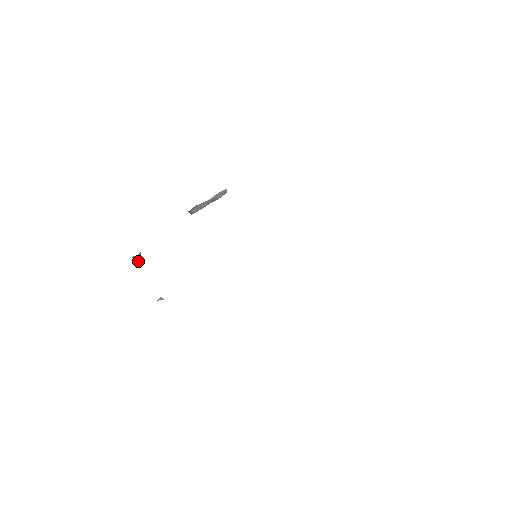
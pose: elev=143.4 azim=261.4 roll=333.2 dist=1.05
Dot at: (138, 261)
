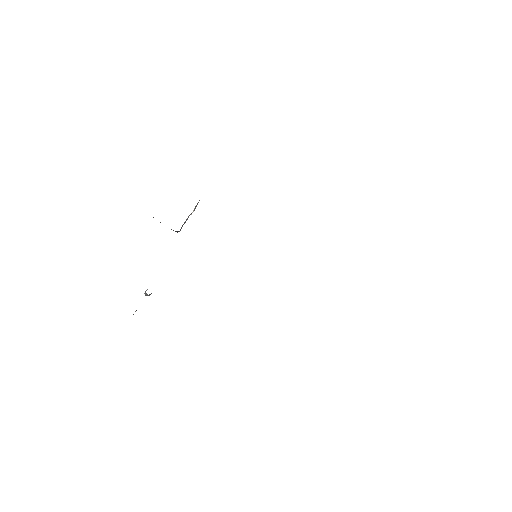
Dot at: (149, 295)
